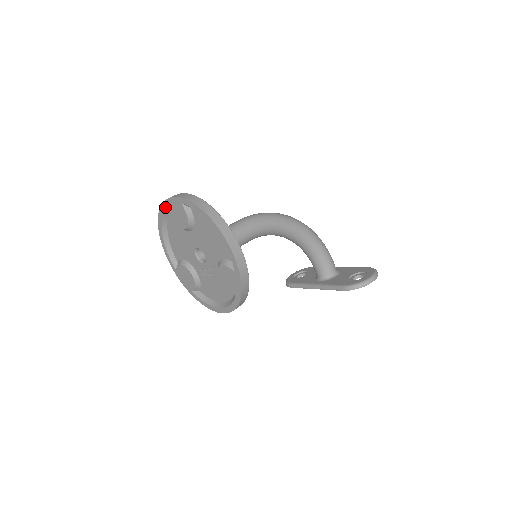
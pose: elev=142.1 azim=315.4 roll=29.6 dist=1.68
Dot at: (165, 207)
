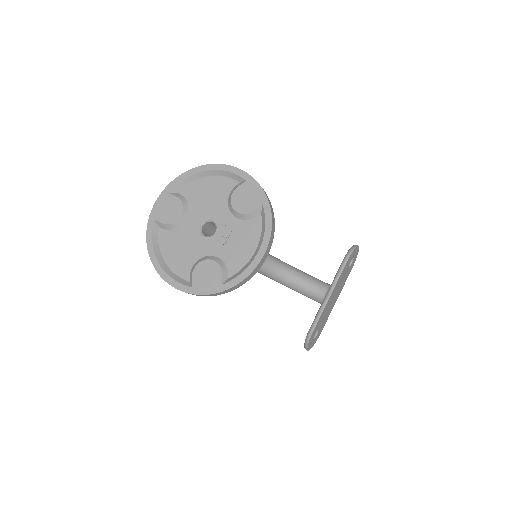
Dot at: (152, 223)
